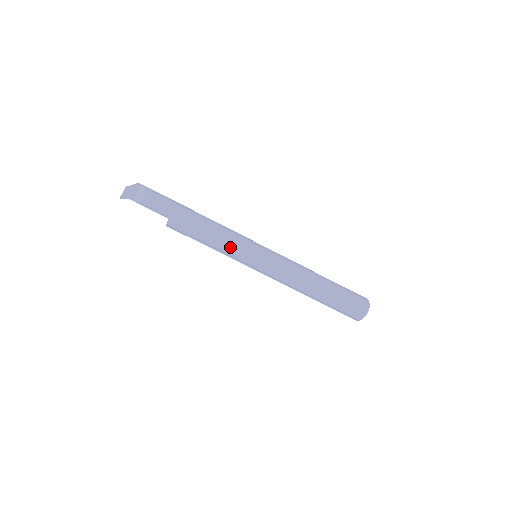
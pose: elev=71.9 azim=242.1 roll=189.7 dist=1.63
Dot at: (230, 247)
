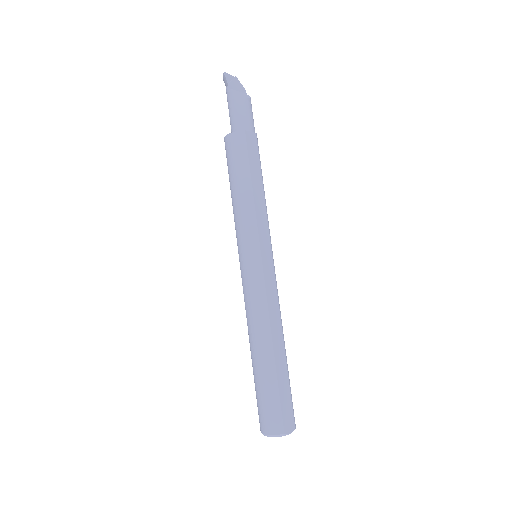
Dot at: (260, 215)
